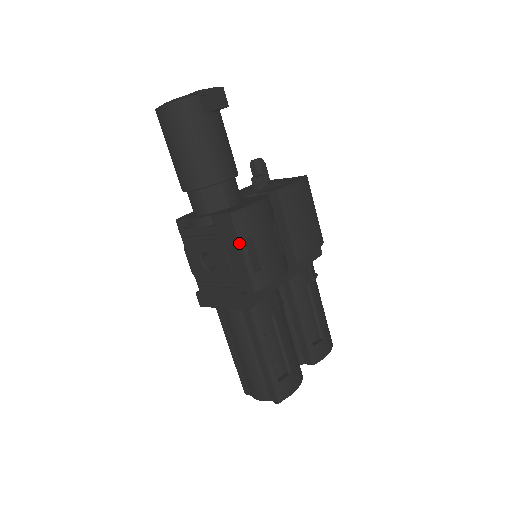
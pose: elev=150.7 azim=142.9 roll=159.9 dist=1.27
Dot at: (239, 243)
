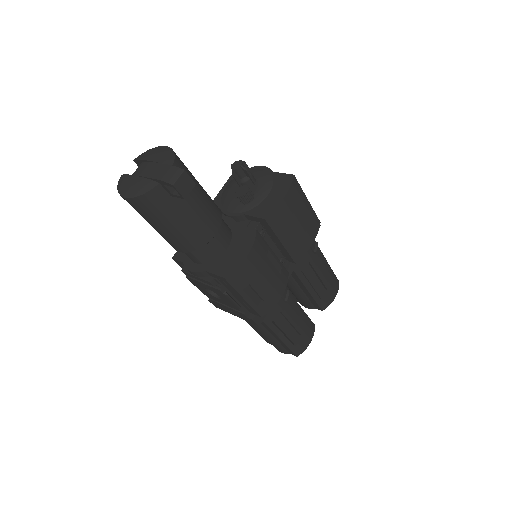
Dot at: (238, 294)
